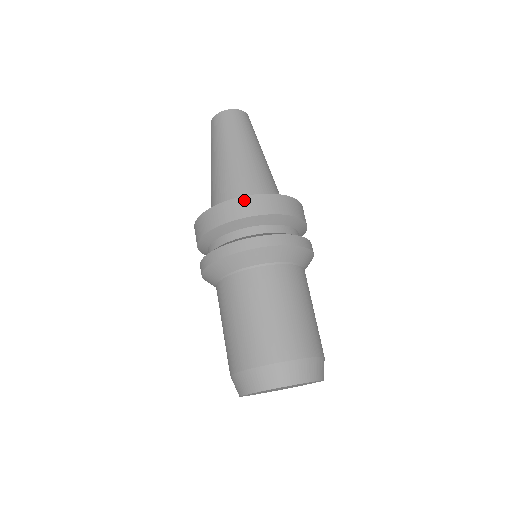
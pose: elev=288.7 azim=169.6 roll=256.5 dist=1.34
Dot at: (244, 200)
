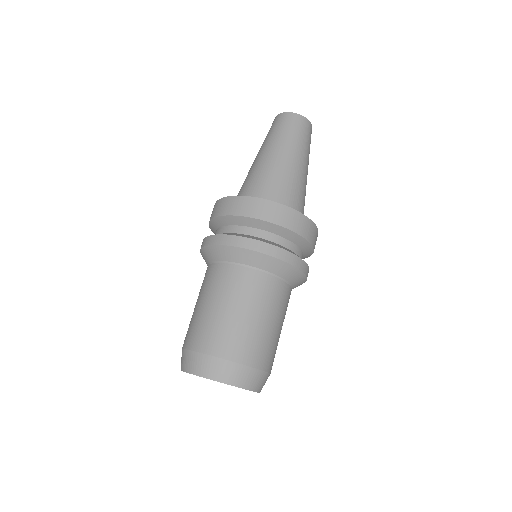
Dot at: (266, 203)
